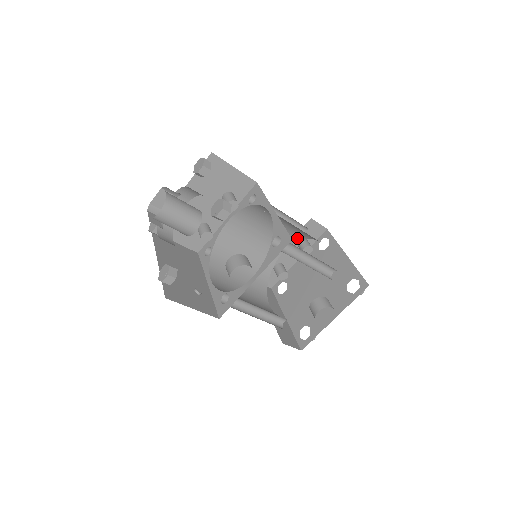
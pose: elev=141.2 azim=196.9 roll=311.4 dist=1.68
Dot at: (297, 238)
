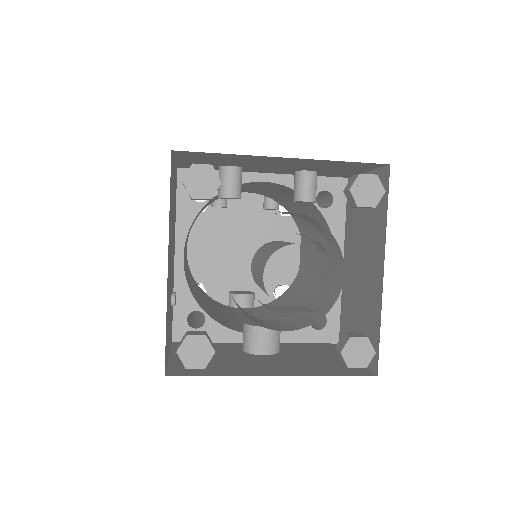
Dot at: (282, 204)
